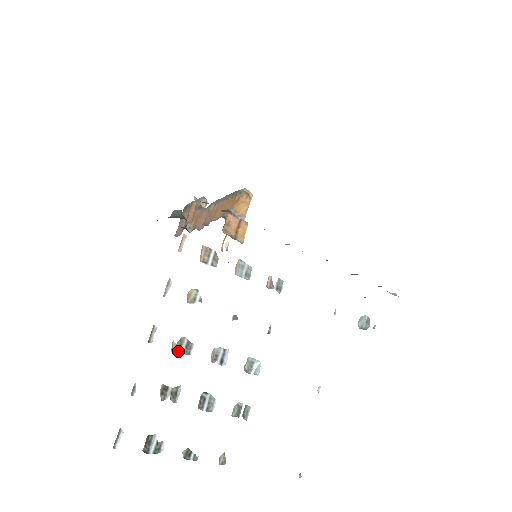
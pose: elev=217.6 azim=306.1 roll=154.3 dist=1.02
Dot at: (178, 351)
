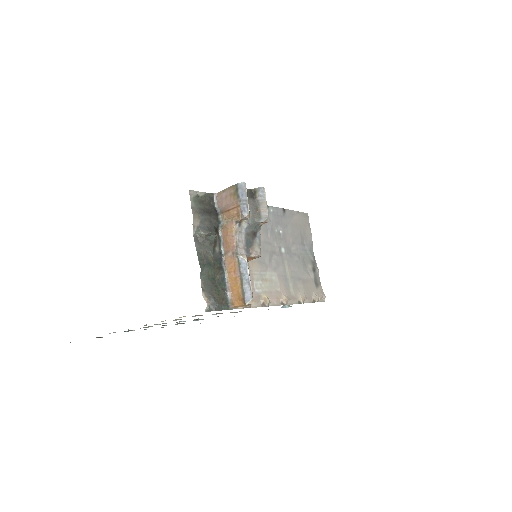
Dot at: (158, 324)
